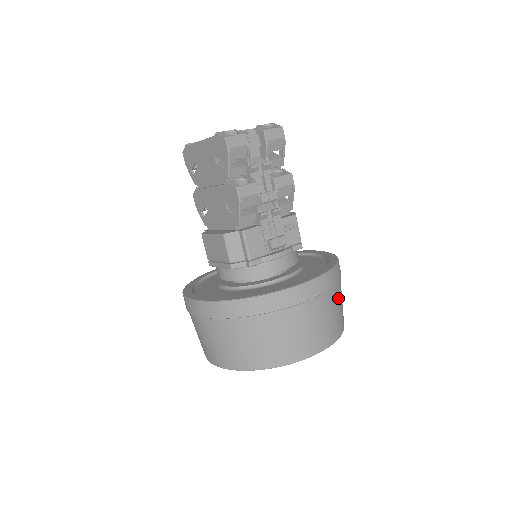
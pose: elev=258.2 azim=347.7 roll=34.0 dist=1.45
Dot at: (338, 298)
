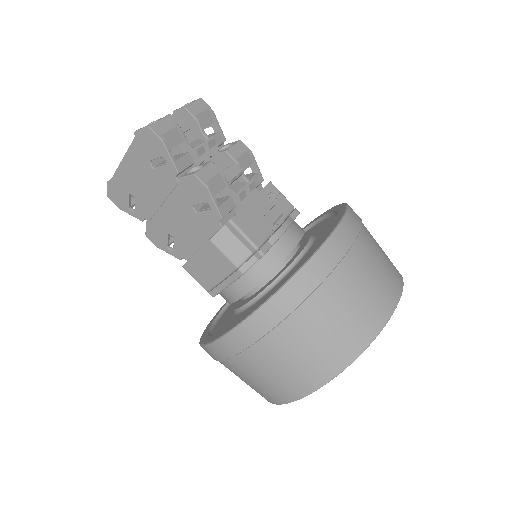
Dot at: (372, 237)
